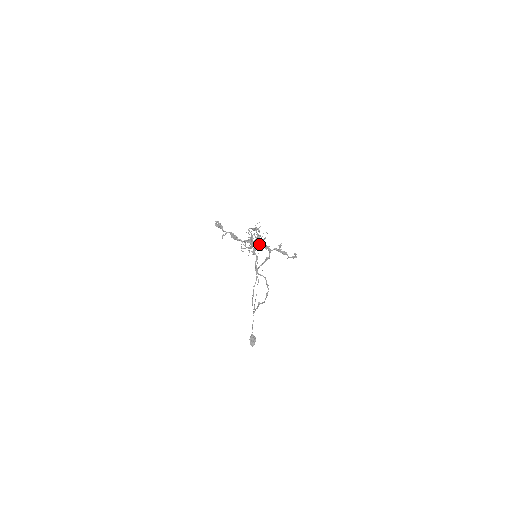
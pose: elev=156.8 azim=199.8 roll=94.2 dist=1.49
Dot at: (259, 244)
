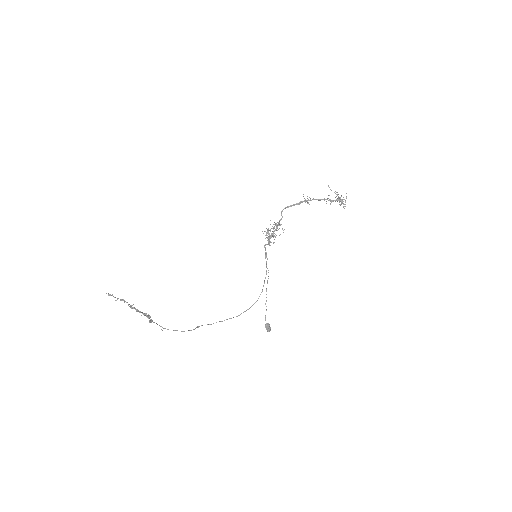
Dot at: (134, 308)
